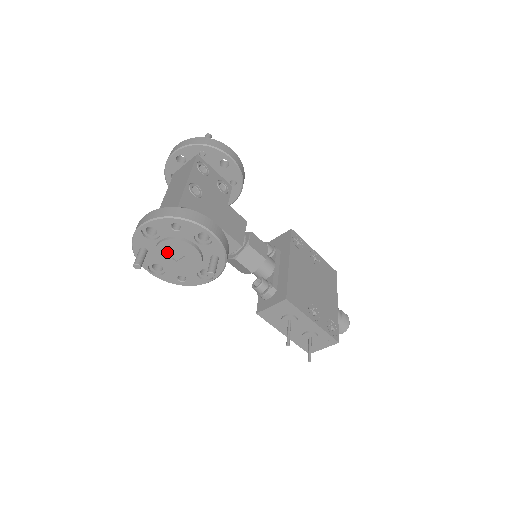
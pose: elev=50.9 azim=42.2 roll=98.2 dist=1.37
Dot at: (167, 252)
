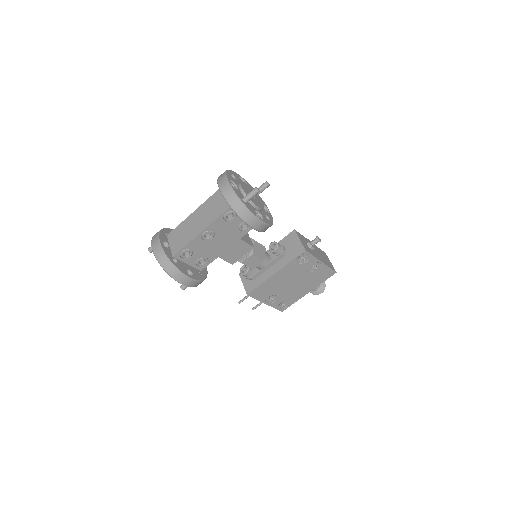
Dot at: occluded
